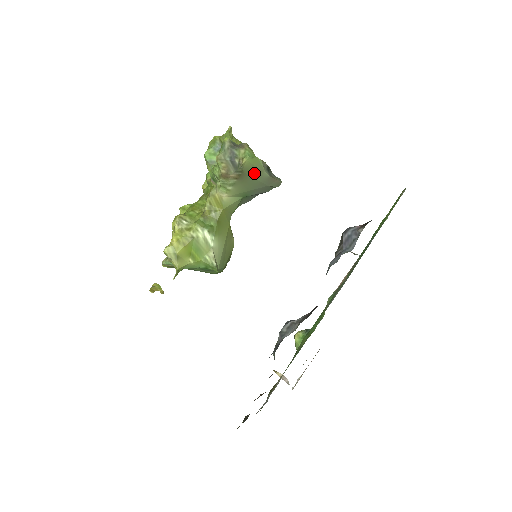
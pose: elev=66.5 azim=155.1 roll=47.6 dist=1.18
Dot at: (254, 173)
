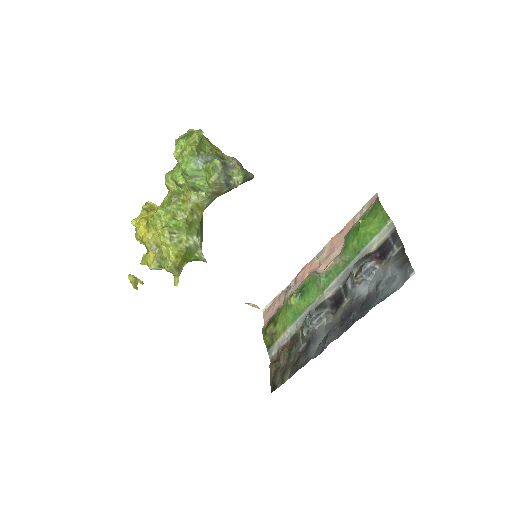
Dot at: occluded
